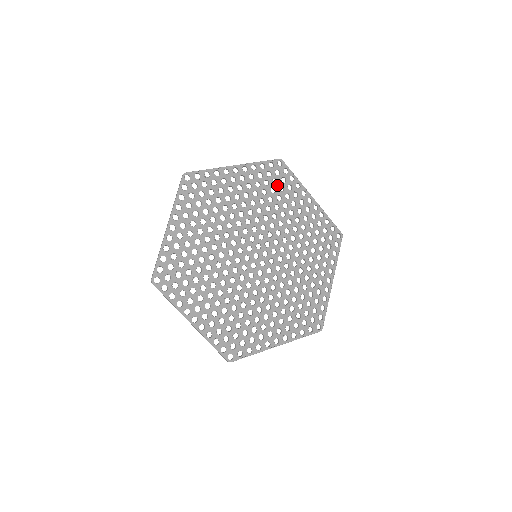
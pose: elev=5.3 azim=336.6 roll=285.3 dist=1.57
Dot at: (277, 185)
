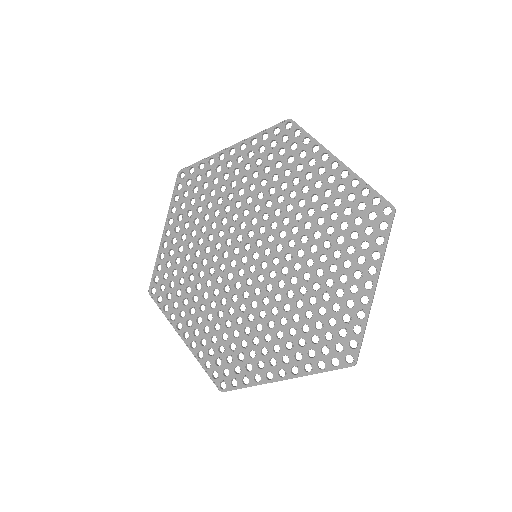
Dot at: (199, 190)
